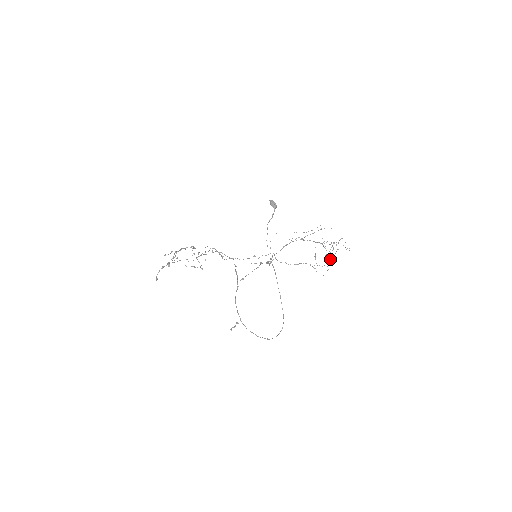
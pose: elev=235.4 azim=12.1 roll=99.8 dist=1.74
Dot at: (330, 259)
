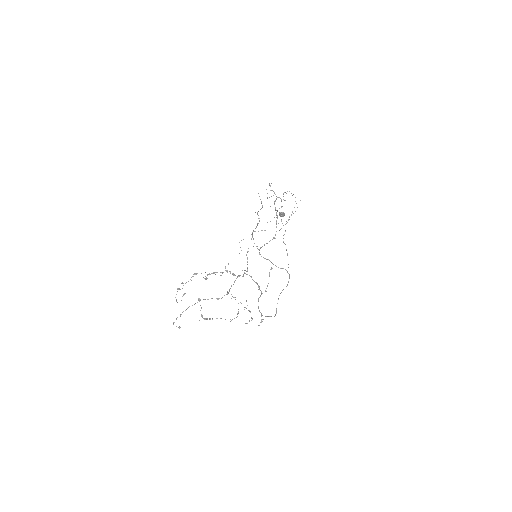
Dot at: occluded
